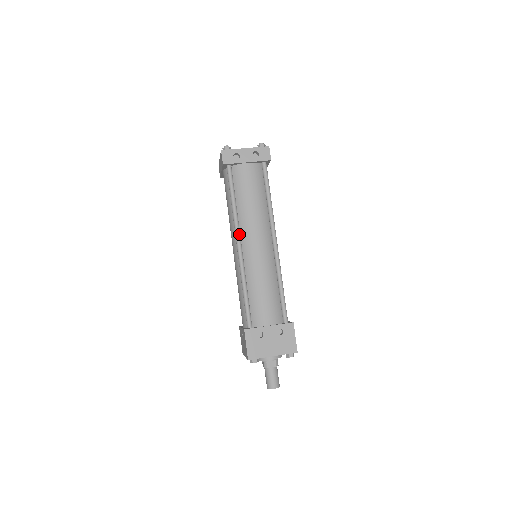
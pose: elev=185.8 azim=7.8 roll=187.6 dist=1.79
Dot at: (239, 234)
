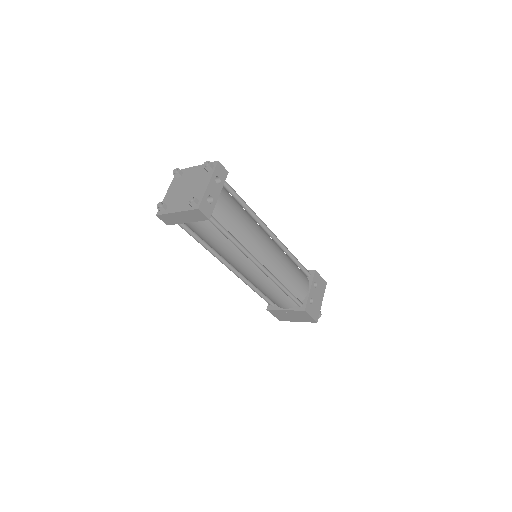
Dot at: (255, 258)
